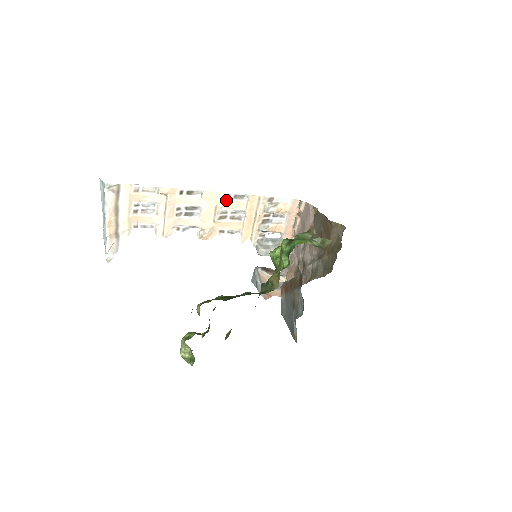
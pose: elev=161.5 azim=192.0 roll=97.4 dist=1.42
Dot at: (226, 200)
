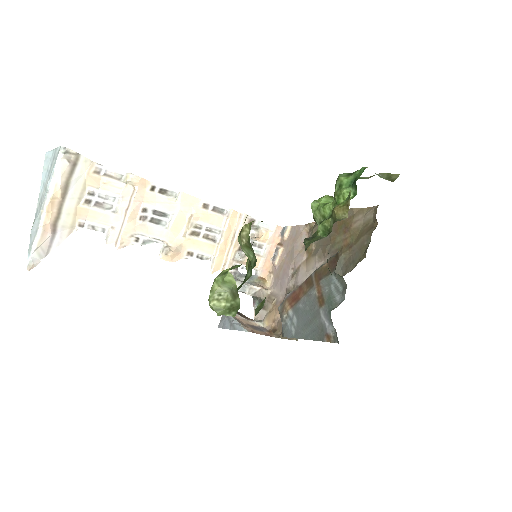
Dot at: (203, 210)
